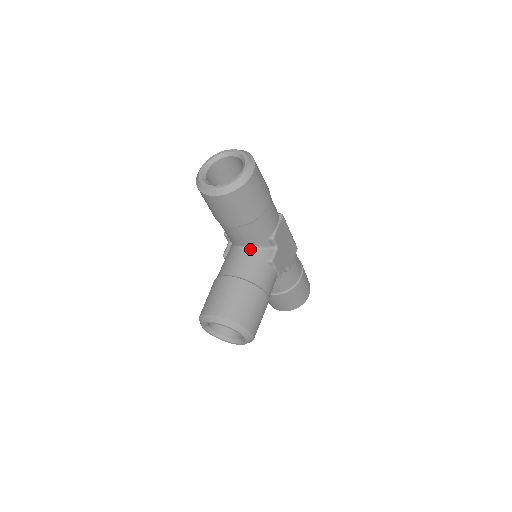
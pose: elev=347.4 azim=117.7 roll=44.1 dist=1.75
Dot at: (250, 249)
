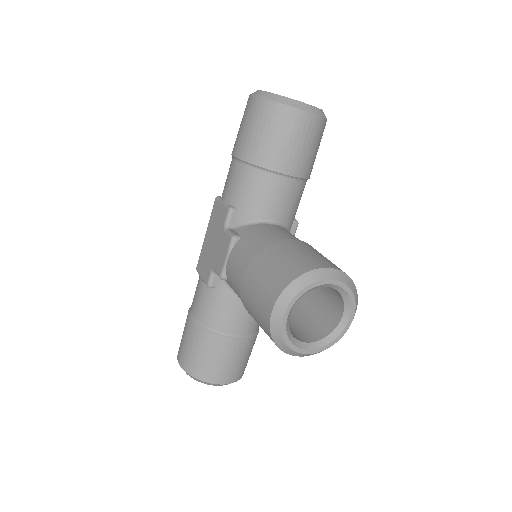
Dot at: (282, 226)
